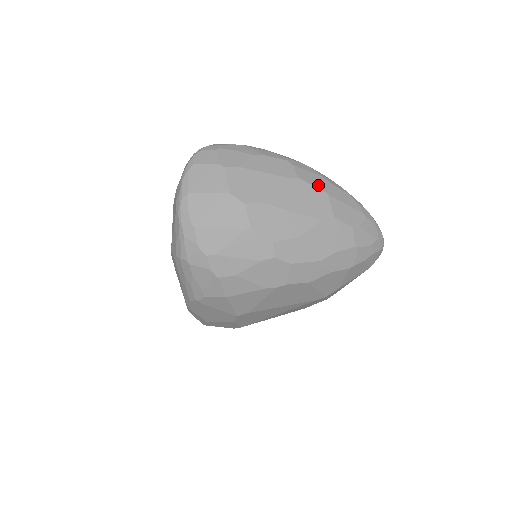
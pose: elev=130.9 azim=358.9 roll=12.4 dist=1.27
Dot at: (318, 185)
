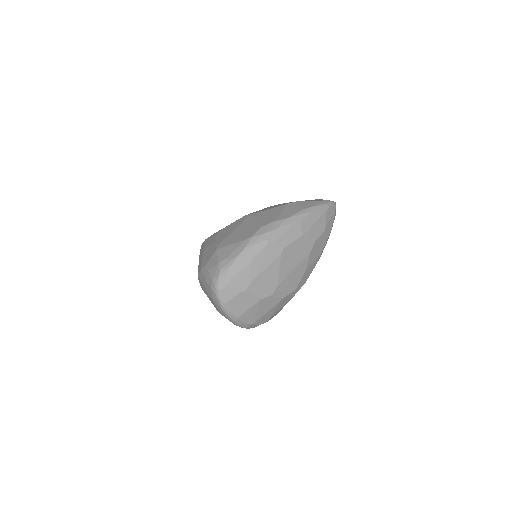
Dot at: (295, 237)
